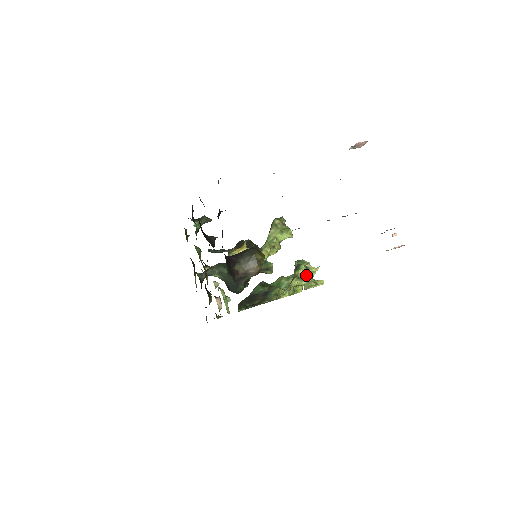
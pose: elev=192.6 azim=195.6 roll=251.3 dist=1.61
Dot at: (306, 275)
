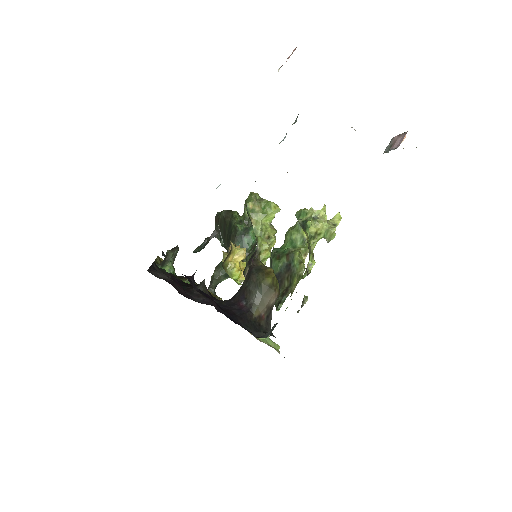
Dot at: (319, 228)
